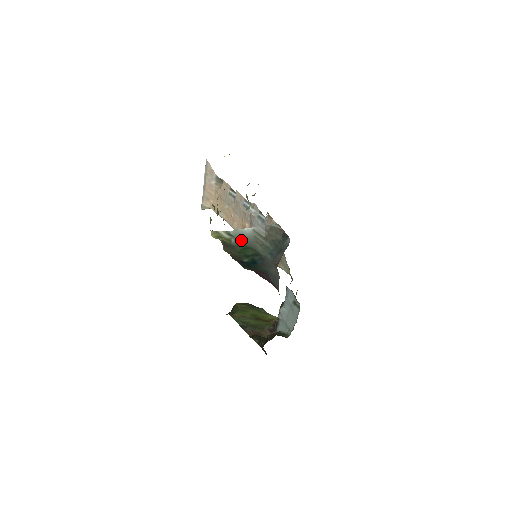
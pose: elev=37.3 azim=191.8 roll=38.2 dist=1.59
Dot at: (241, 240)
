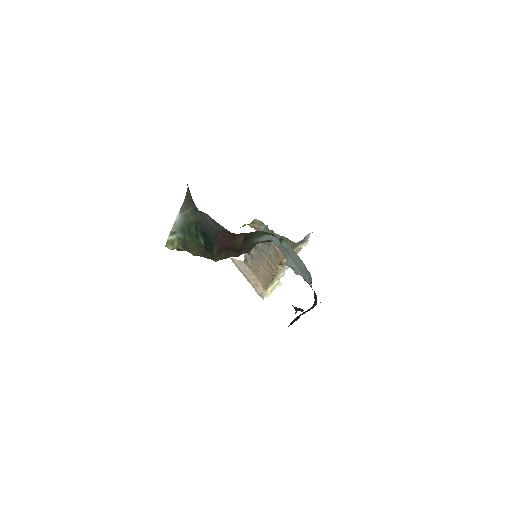
Dot at: (181, 228)
